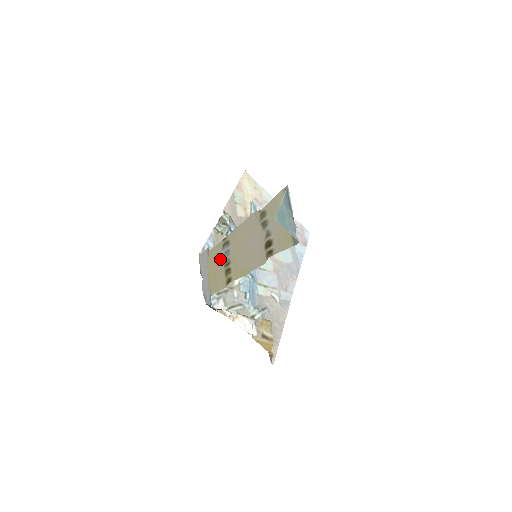
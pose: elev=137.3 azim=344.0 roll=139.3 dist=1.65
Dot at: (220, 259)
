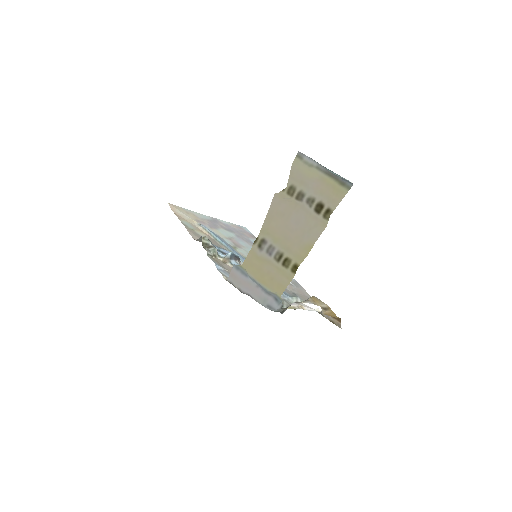
Dot at: (265, 260)
